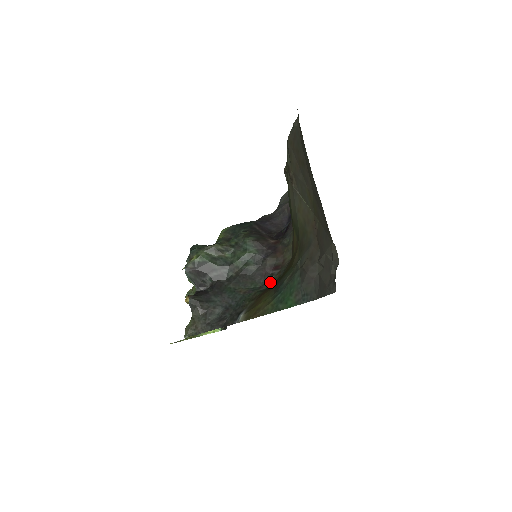
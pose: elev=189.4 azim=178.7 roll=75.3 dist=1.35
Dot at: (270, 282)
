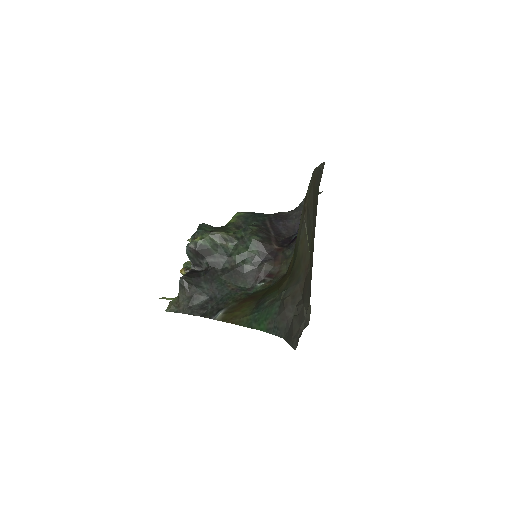
Dot at: (259, 288)
